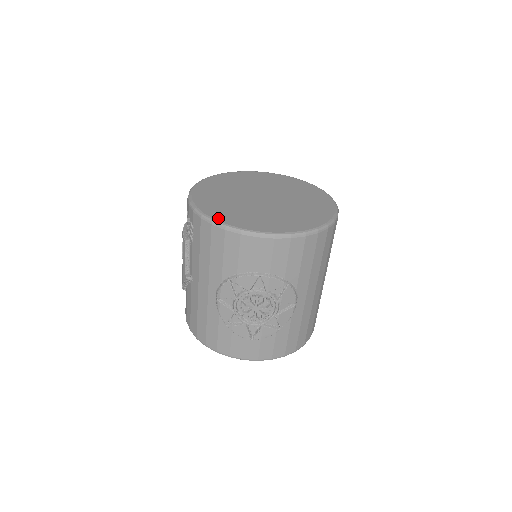
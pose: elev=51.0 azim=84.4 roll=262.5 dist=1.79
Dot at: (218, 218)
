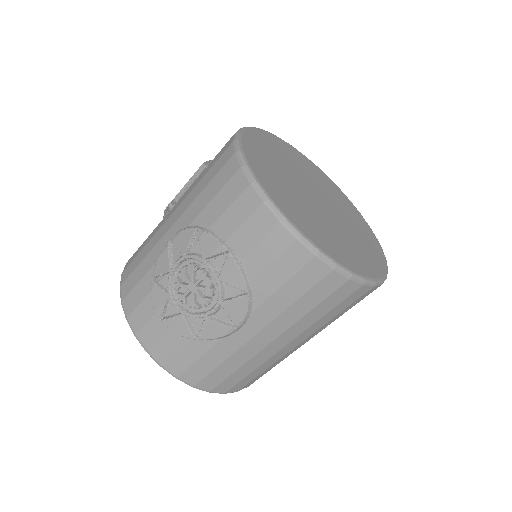
Dot at: (248, 154)
